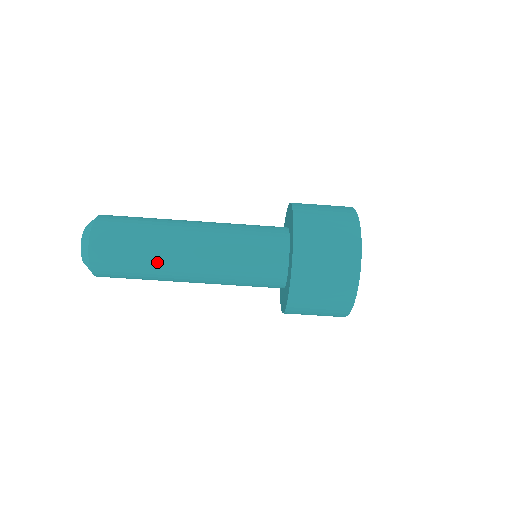
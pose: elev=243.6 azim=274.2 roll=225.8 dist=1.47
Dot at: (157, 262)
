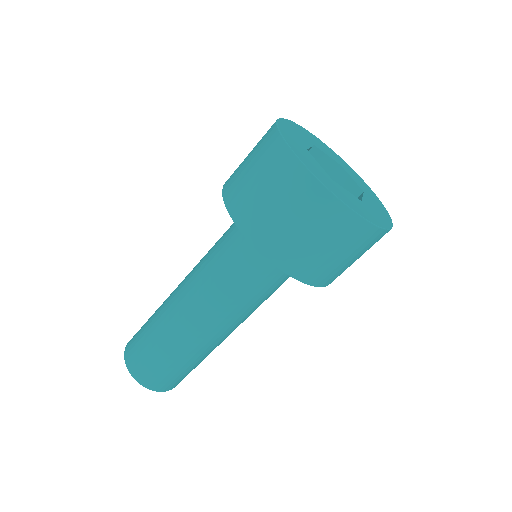
Dot at: (211, 351)
